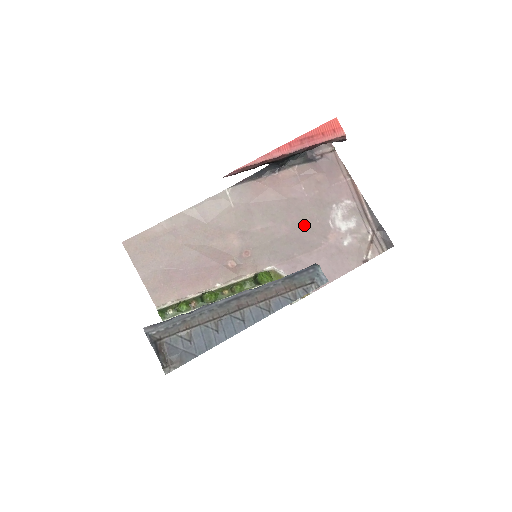
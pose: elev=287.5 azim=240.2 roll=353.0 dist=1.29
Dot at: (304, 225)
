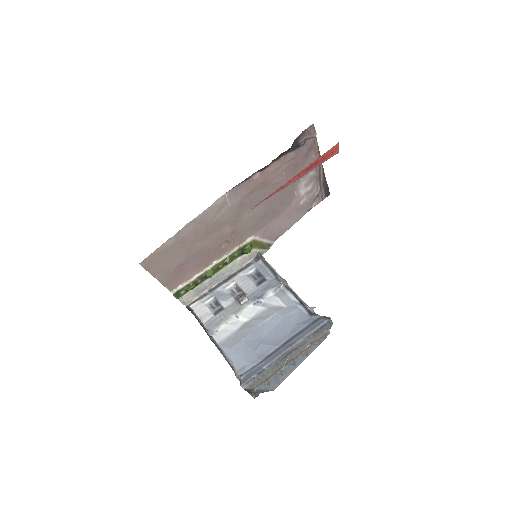
Dot at: (278, 200)
